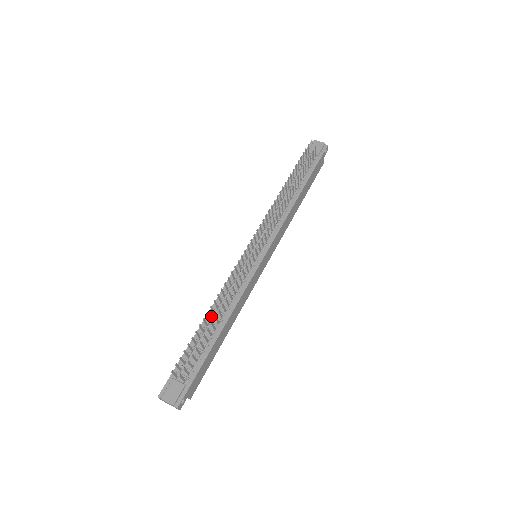
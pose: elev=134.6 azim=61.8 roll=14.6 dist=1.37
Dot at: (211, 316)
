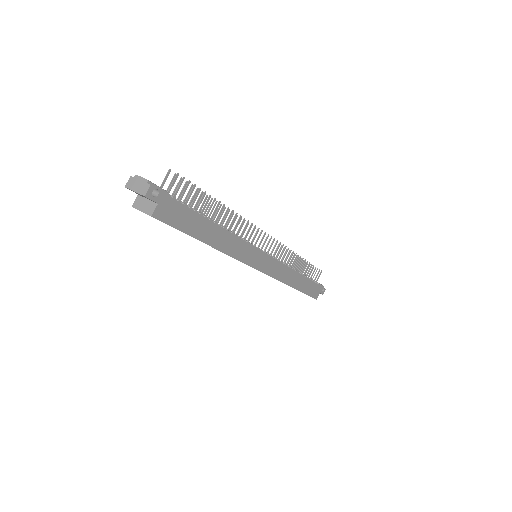
Dot at: occluded
